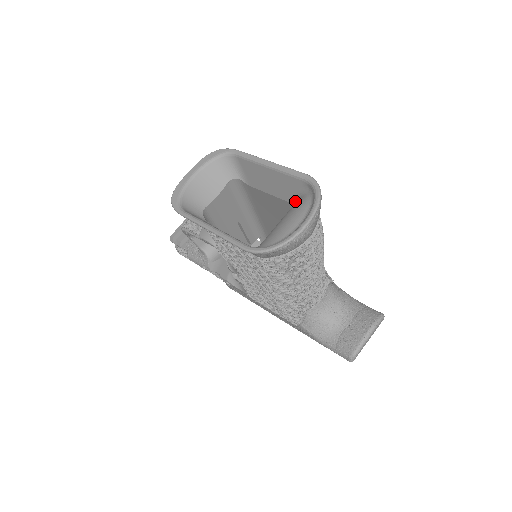
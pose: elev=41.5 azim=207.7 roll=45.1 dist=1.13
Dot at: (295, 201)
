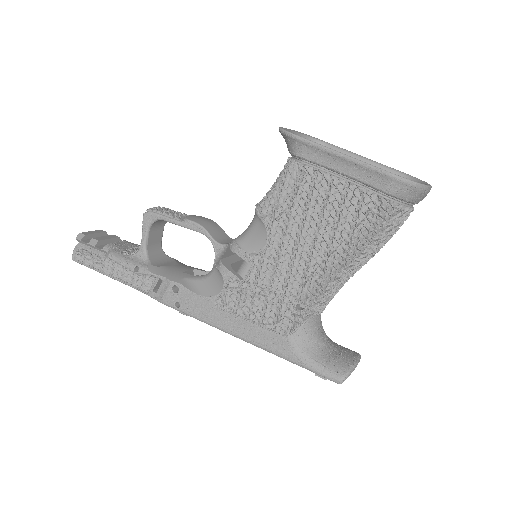
Dot at: occluded
